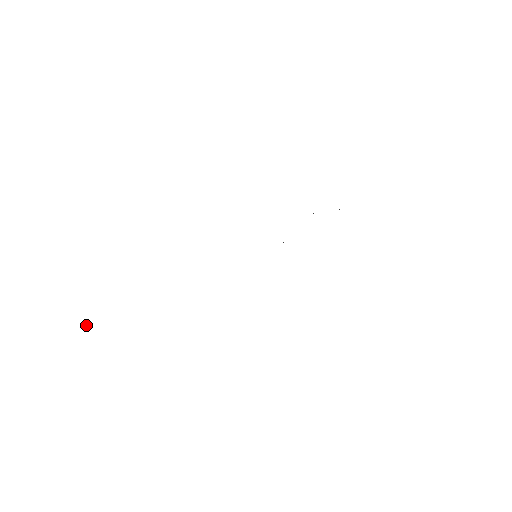
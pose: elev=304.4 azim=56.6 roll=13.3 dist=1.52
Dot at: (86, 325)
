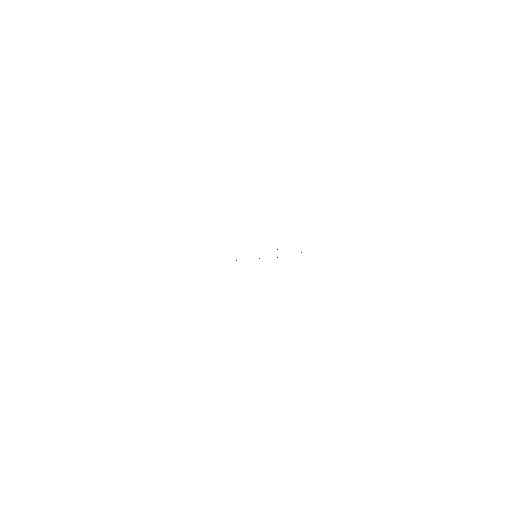
Dot at: occluded
